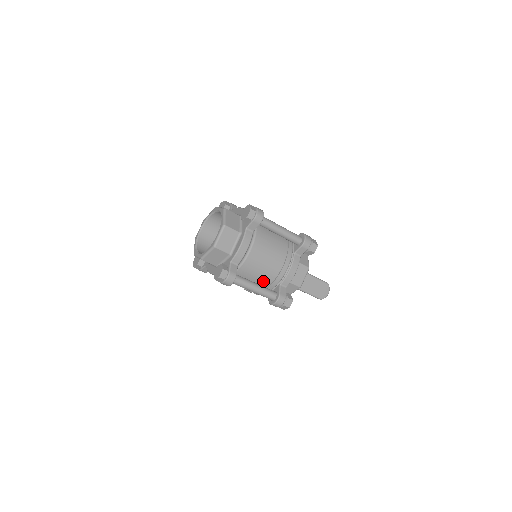
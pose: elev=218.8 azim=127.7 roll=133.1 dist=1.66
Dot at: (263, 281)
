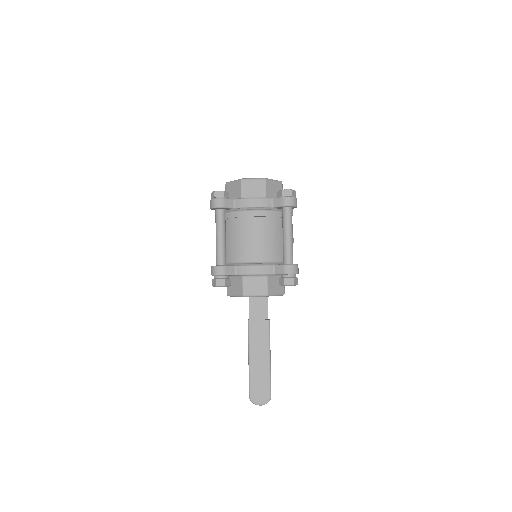
Dot at: (231, 247)
